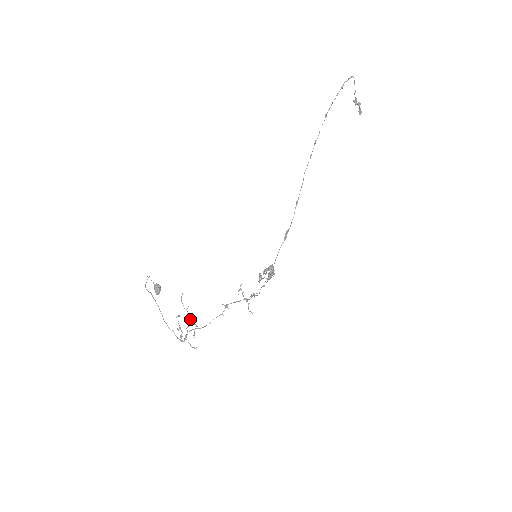
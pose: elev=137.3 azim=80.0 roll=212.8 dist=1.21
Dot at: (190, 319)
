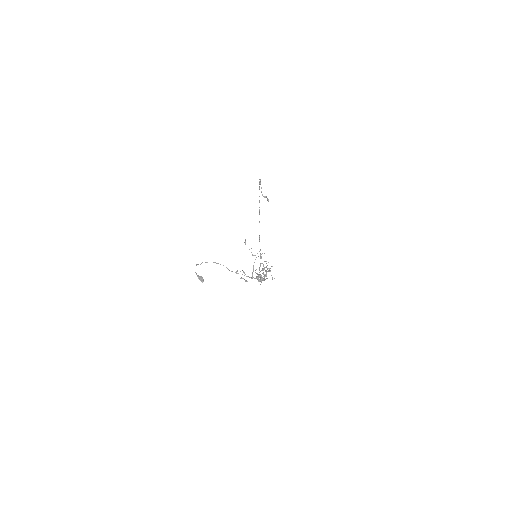
Dot at: (257, 253)
